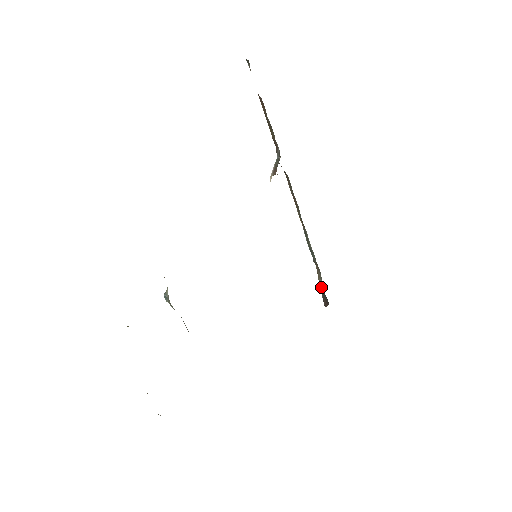
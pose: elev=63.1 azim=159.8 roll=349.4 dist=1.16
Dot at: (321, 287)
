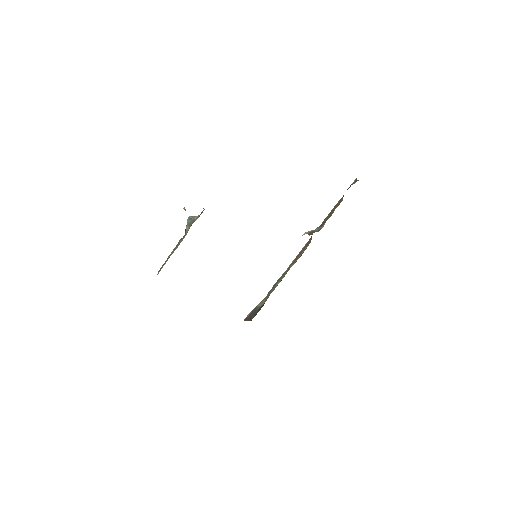
Dot at: (256, 308)
